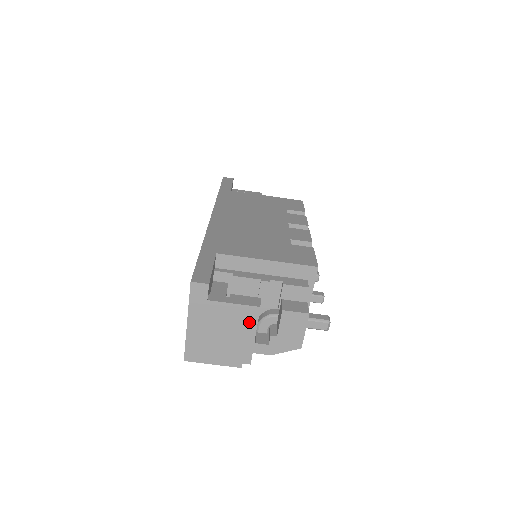
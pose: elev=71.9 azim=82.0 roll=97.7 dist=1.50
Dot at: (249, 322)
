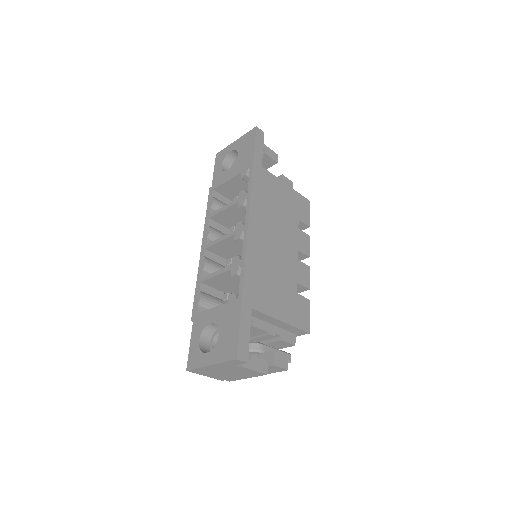
Dot at: (252, 375)
